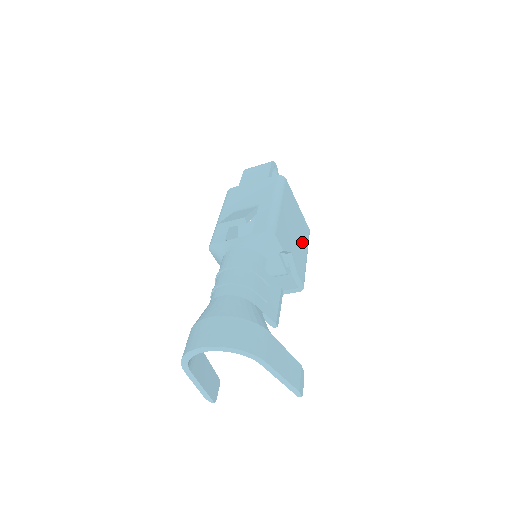
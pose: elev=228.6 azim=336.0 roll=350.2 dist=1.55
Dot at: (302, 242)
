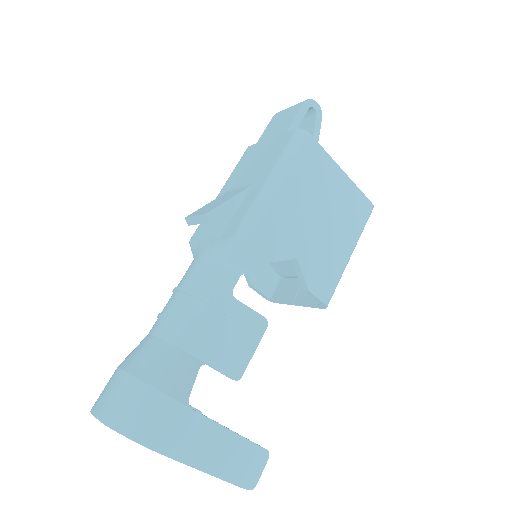
Dot at: (340, 231)
